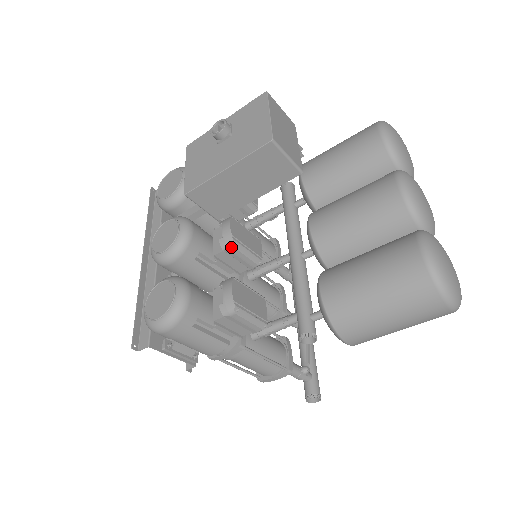
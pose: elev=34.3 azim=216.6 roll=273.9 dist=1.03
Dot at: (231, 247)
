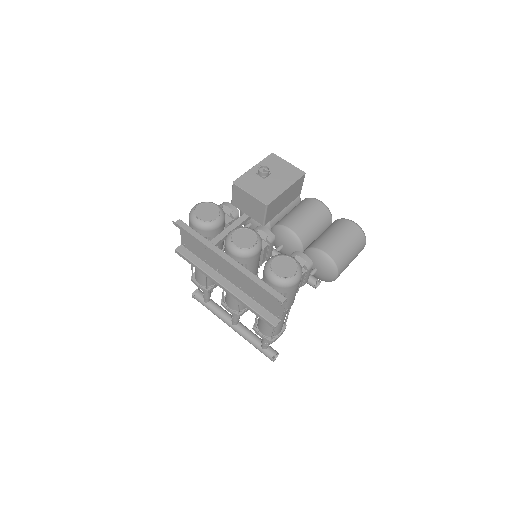
Dot at: occluded
